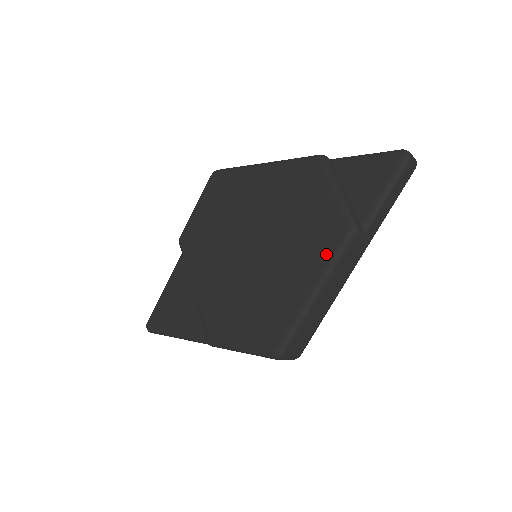
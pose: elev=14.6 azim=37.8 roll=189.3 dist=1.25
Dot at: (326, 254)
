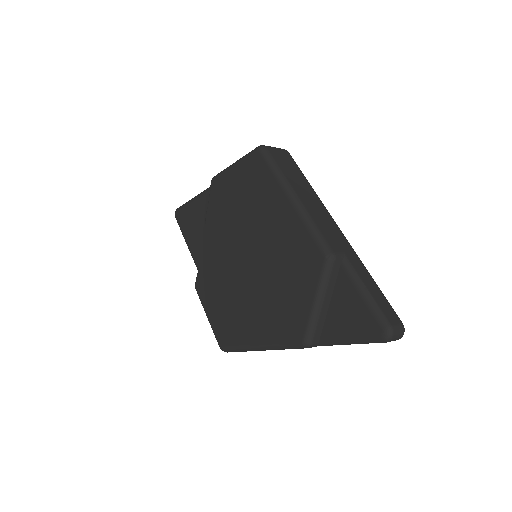
Dot at: (279, 336)
